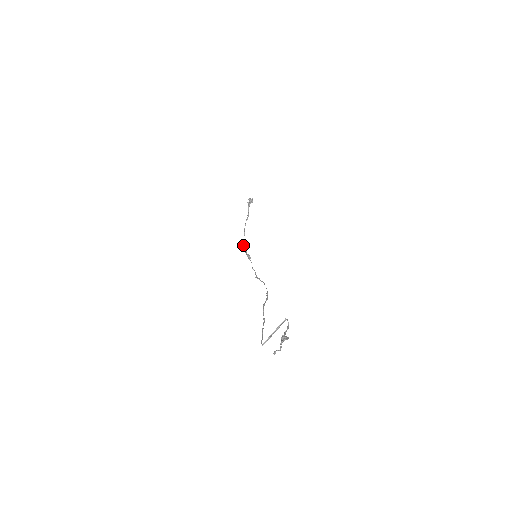
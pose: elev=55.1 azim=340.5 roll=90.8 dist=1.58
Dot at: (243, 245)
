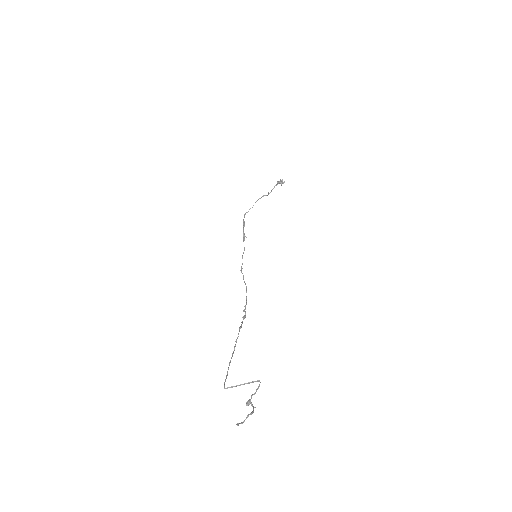
Dot at: (244, 215)
